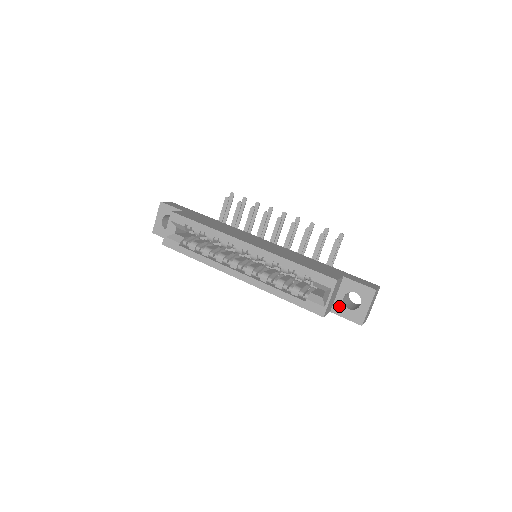
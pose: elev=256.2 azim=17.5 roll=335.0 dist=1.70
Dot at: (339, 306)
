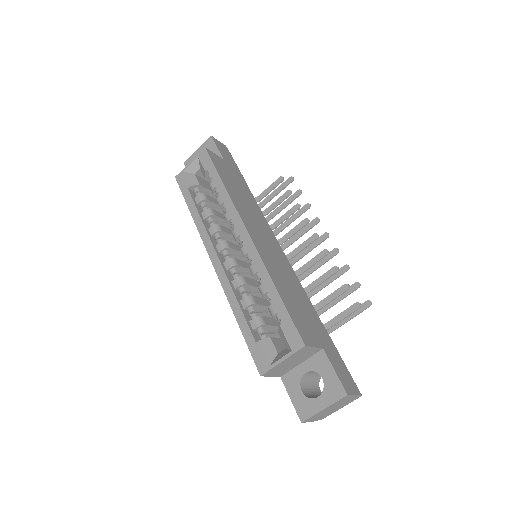
Dot at: (294, 378)
